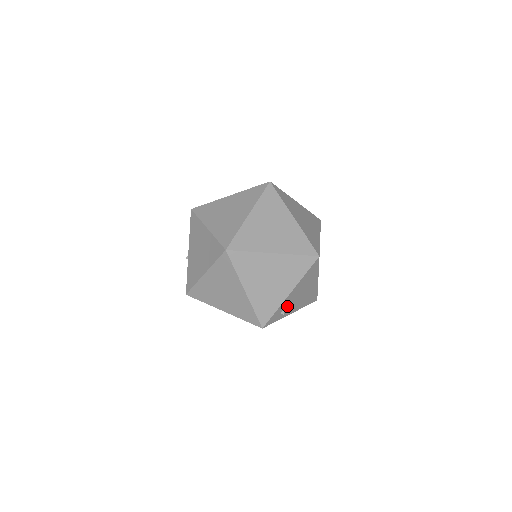
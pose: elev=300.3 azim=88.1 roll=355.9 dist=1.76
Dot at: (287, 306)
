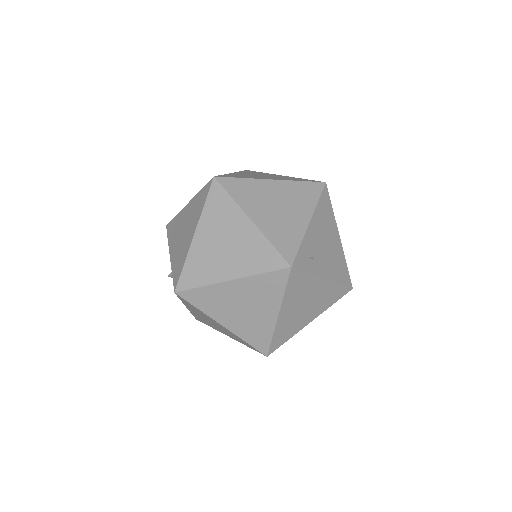
Dot at: (314, 251)
